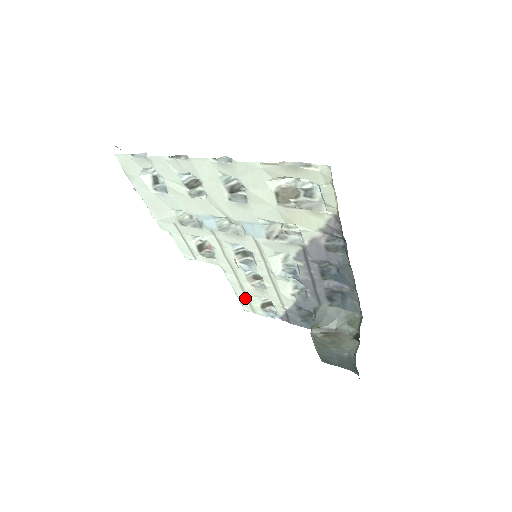
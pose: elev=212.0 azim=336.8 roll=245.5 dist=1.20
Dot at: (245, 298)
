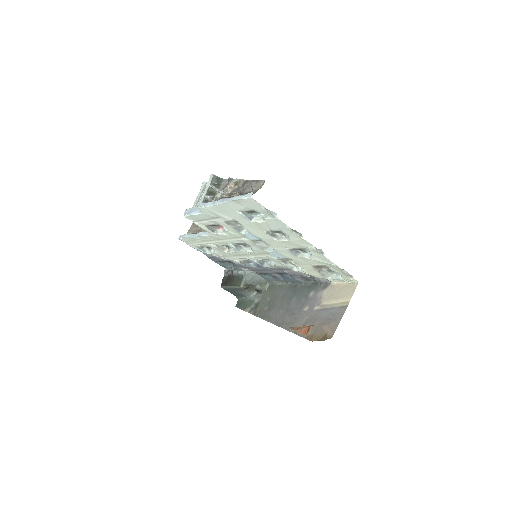
Dot at: (194, 240)
